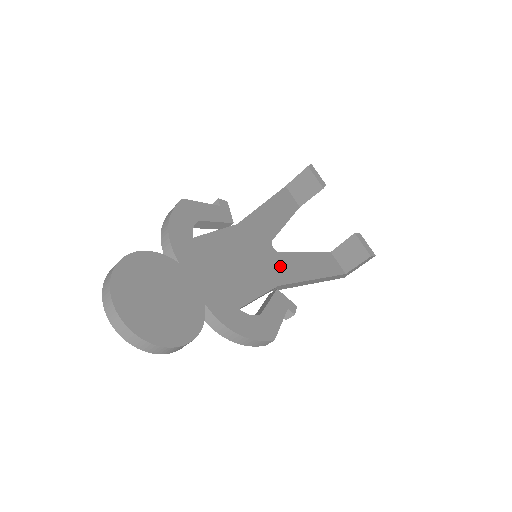
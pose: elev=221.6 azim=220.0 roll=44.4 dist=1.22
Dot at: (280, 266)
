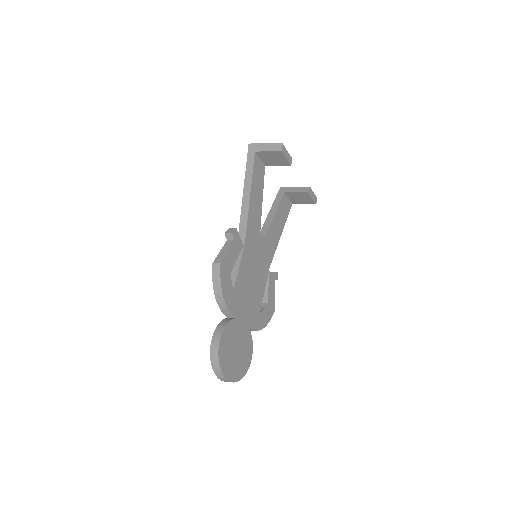
Dot at: (267, 249)
